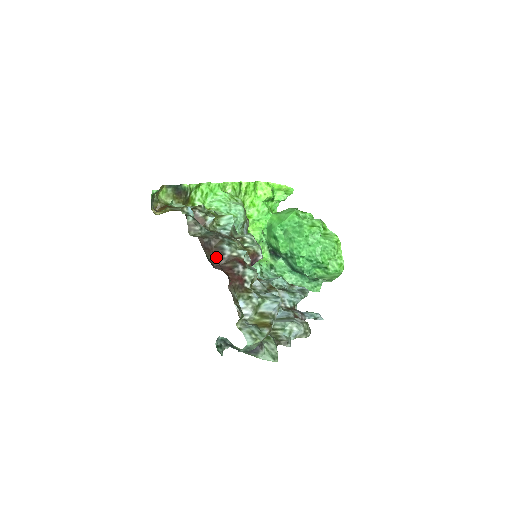
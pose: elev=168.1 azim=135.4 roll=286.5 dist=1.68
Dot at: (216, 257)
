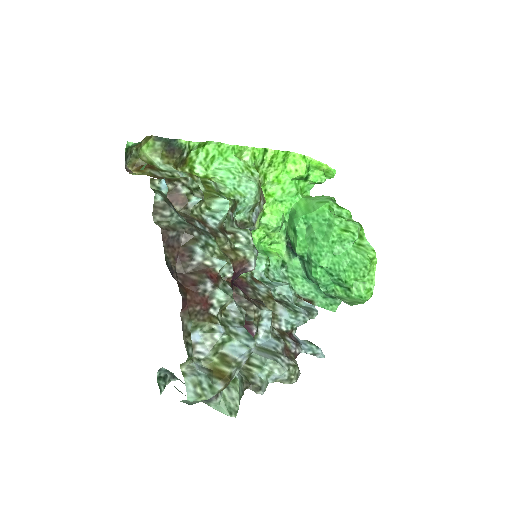
Dot at: (181, 261)
